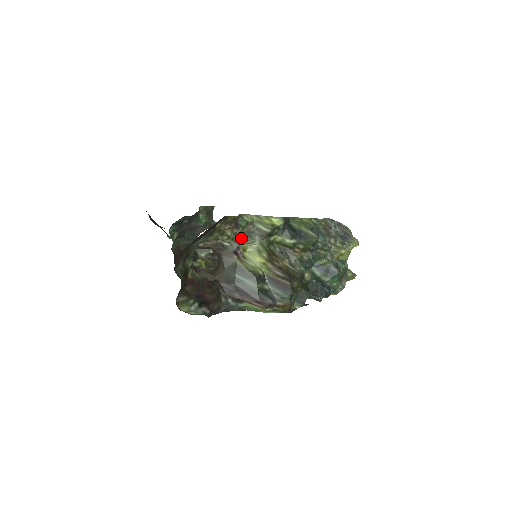
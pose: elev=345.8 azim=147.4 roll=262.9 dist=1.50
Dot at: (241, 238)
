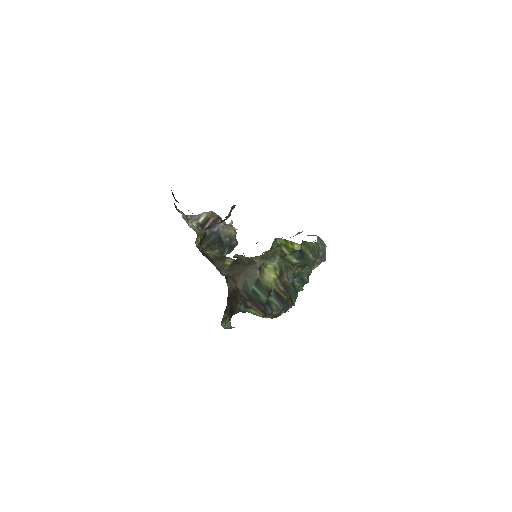
Dot at: (268, 257)
